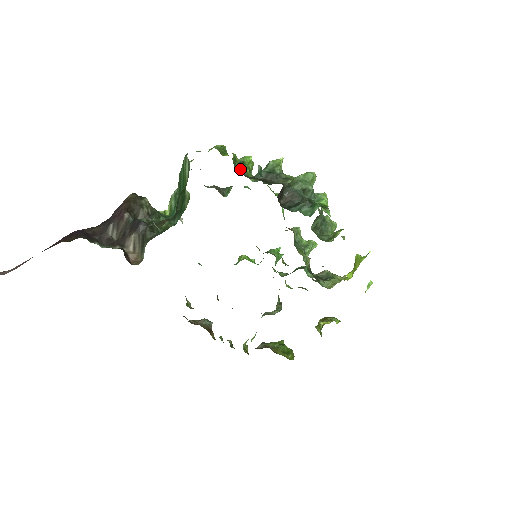
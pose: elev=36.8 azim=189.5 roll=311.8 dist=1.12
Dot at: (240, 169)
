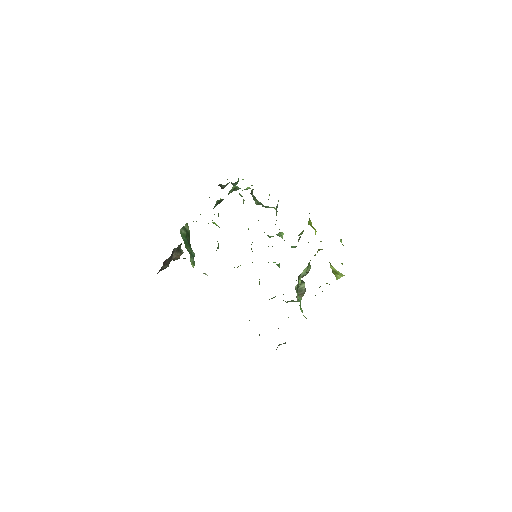
Dot at: occluded
